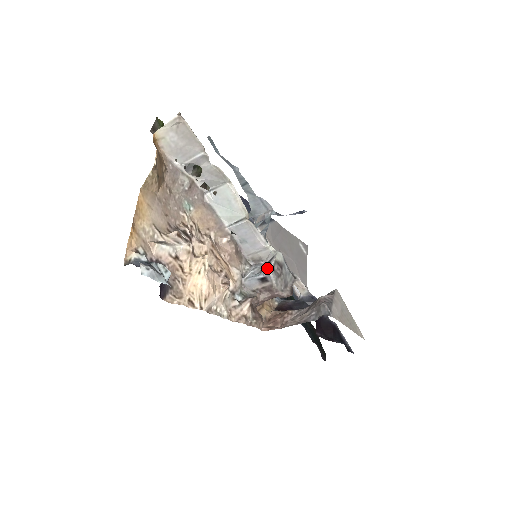
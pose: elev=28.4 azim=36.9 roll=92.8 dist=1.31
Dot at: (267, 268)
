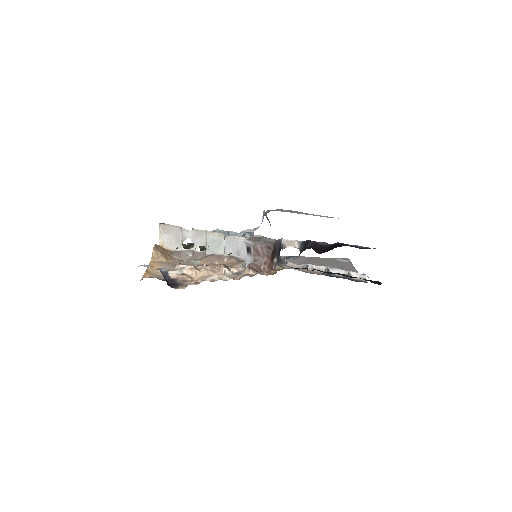
Dot at: (243, 241)
